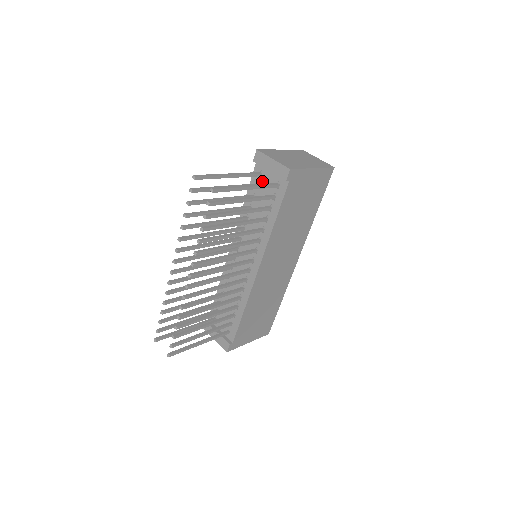
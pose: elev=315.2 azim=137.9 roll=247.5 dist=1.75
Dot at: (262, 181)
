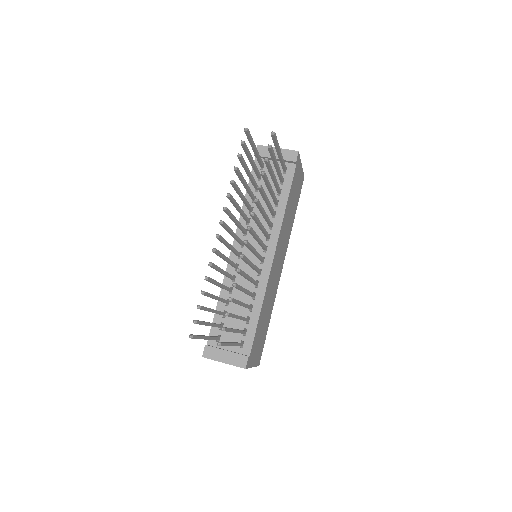
Dot at: (265, 172)
